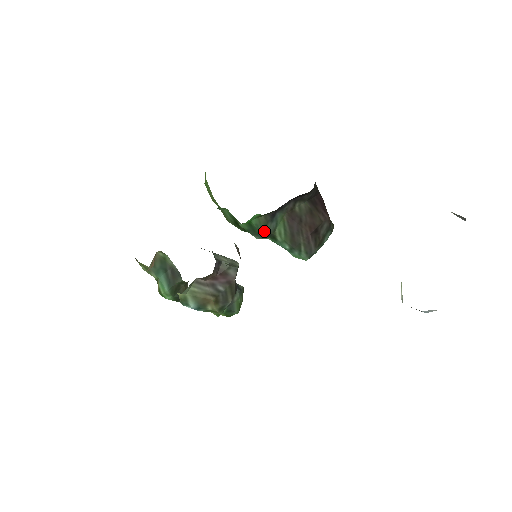
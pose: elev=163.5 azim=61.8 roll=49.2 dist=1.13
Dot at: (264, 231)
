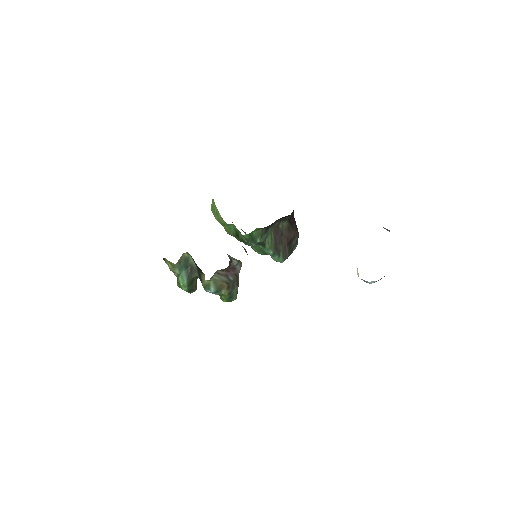
Dot at: (260, 240)
